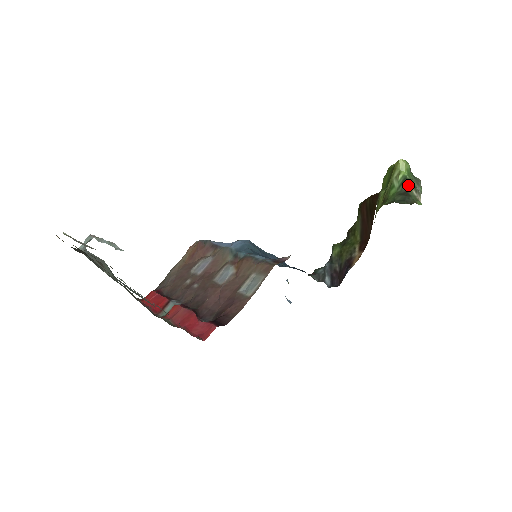
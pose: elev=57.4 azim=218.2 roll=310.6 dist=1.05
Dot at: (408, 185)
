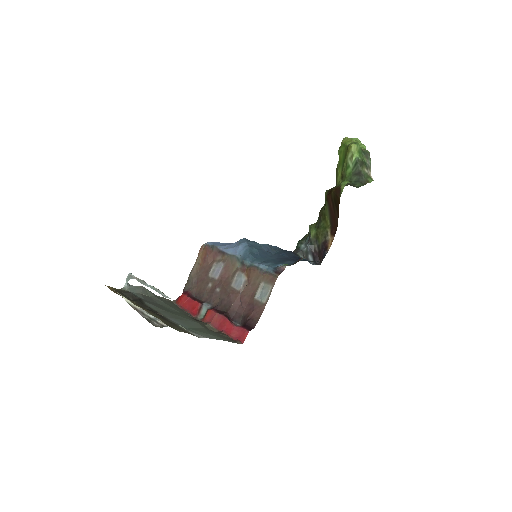
Dot at: (360, 166)
